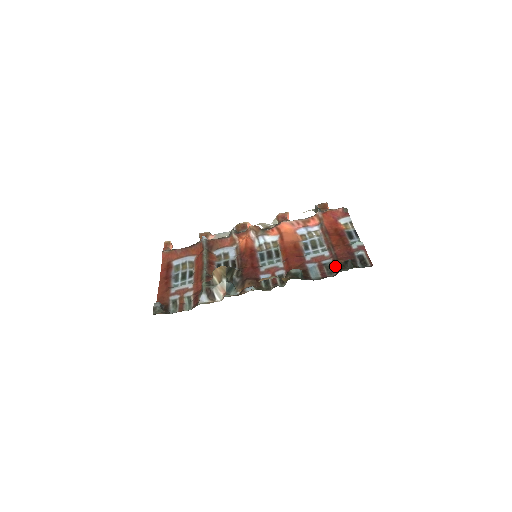
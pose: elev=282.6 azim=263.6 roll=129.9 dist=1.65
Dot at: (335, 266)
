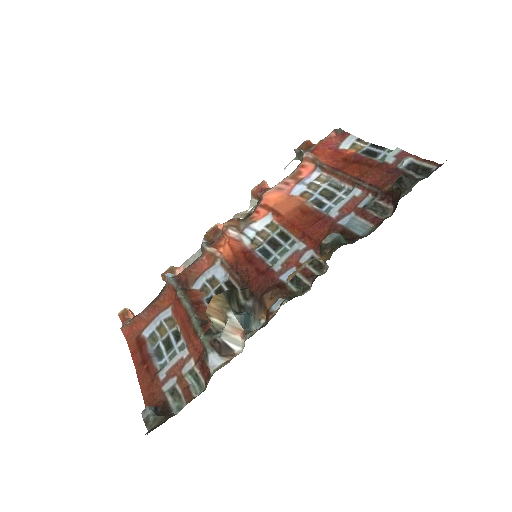
Dot at: (384, 199)
